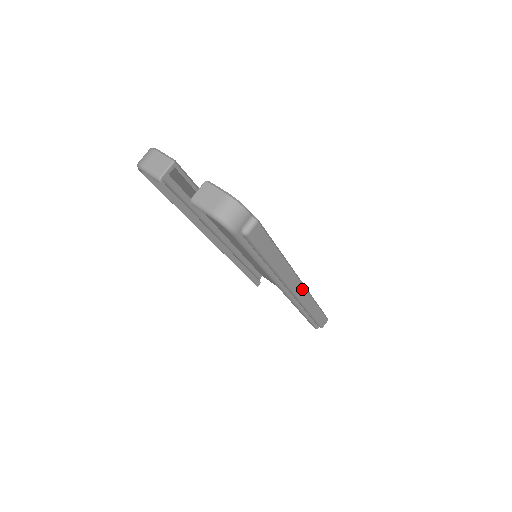
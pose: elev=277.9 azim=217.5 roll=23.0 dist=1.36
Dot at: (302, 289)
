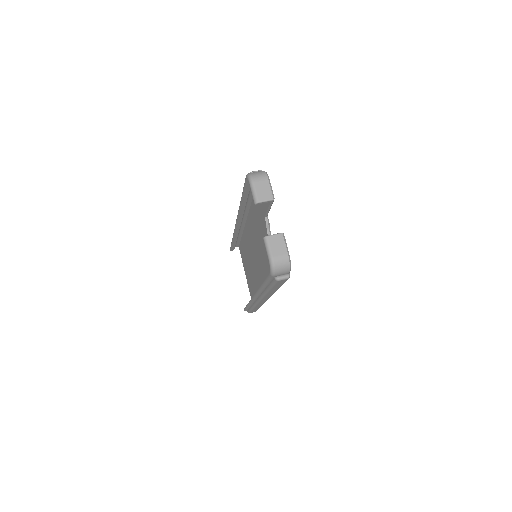
Dot at: (266, 300)
